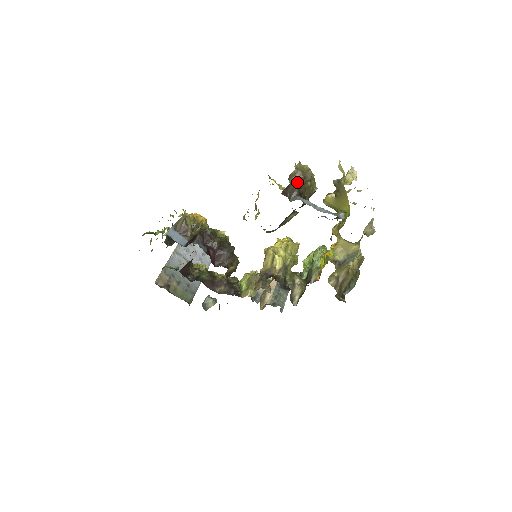
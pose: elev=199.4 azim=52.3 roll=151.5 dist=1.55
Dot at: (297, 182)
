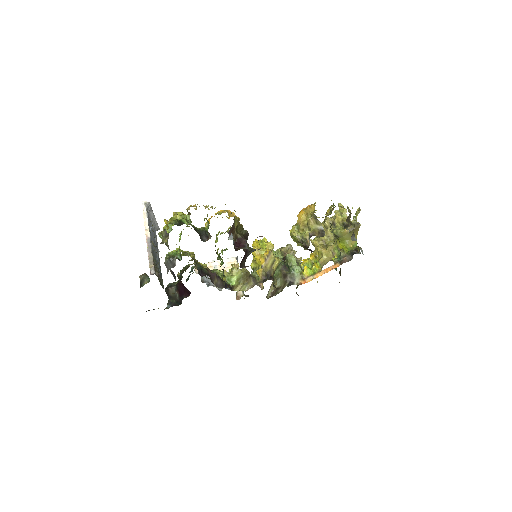
Dot at: occluded
